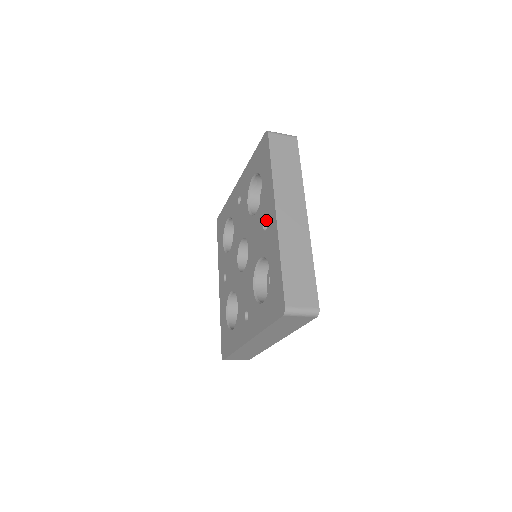
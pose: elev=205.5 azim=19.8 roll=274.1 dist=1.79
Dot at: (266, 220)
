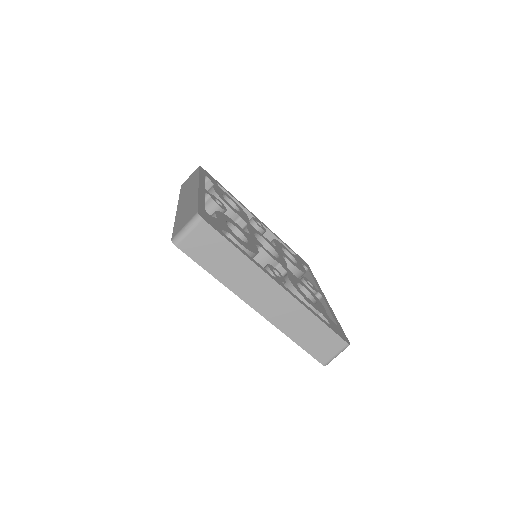
Dot at: occluded
